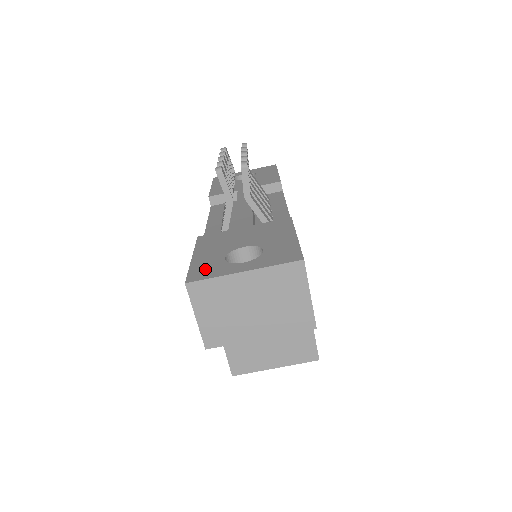
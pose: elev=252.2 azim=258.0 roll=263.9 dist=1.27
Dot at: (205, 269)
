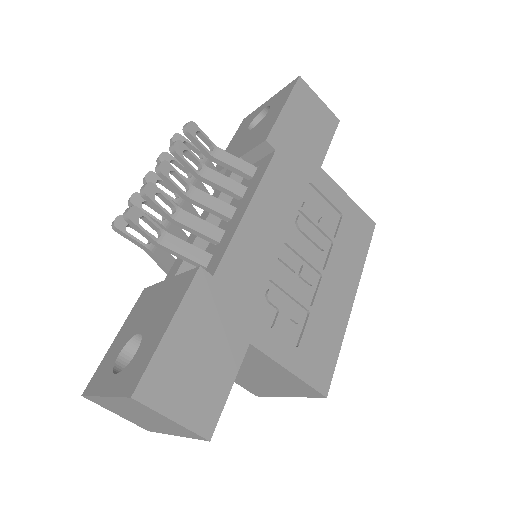
Dot at: (100, 373)
